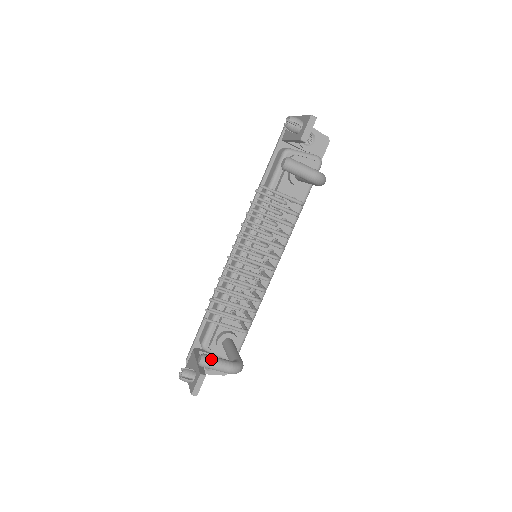
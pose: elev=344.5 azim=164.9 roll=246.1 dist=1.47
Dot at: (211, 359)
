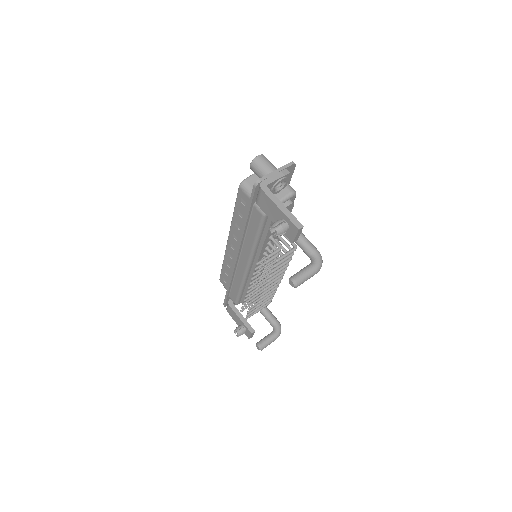
Dot at: (265, 345)
